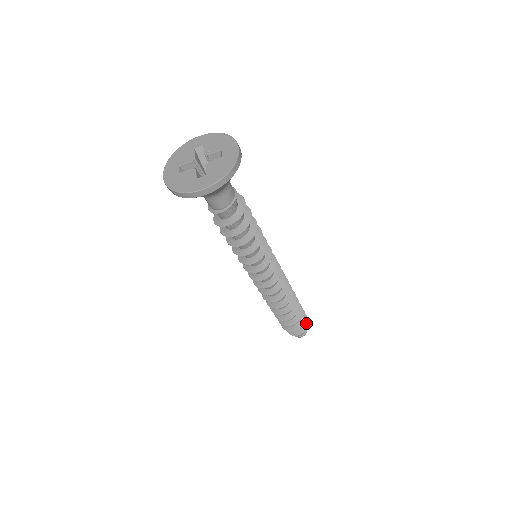
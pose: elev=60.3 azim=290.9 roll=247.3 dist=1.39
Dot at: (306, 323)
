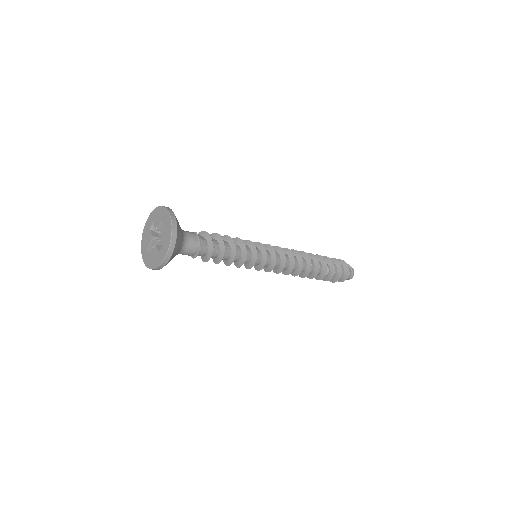
Dot at: (346, 267)
